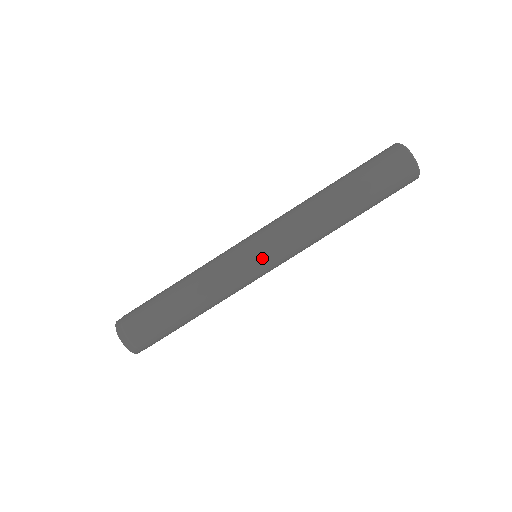
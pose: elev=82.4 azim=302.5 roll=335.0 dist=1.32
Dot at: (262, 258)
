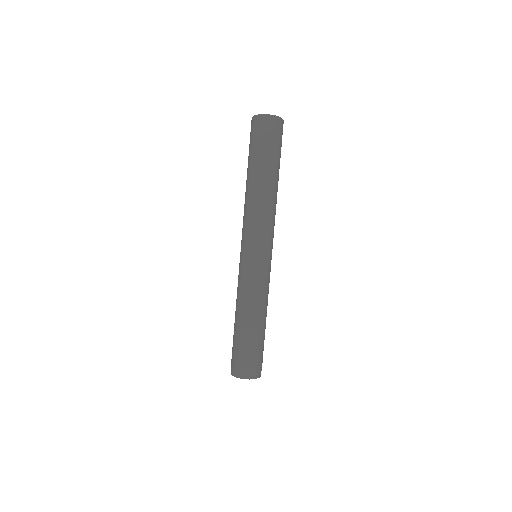
Dot at: (246, 252)
